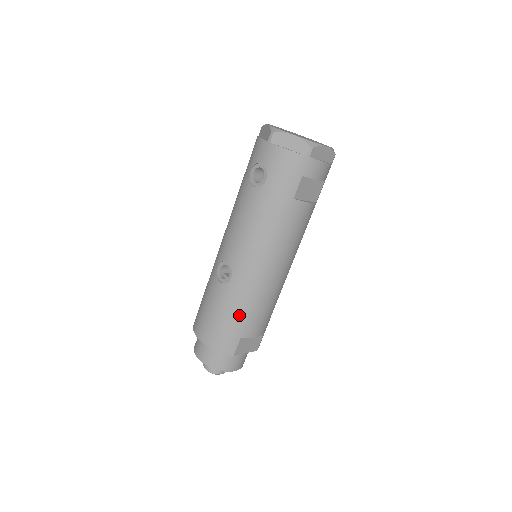
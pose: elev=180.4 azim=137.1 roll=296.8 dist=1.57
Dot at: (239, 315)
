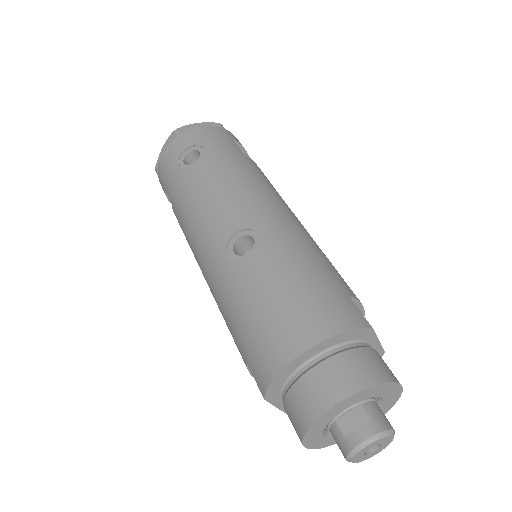
Dot at: (315, 266)
